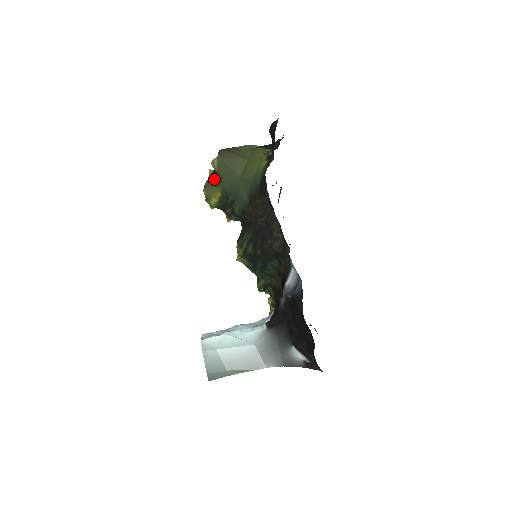
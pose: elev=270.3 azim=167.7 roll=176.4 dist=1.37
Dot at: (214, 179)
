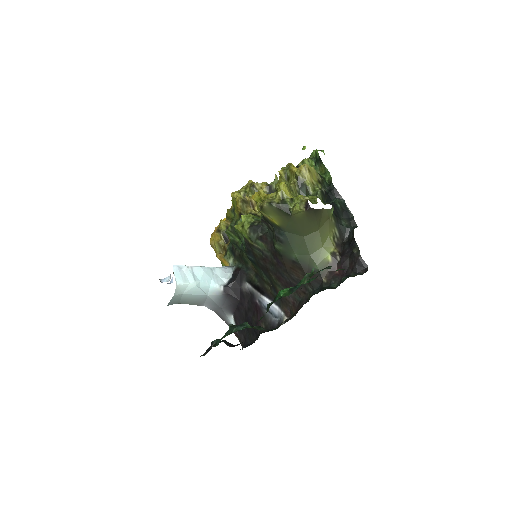
Dot at: (284, 214)
